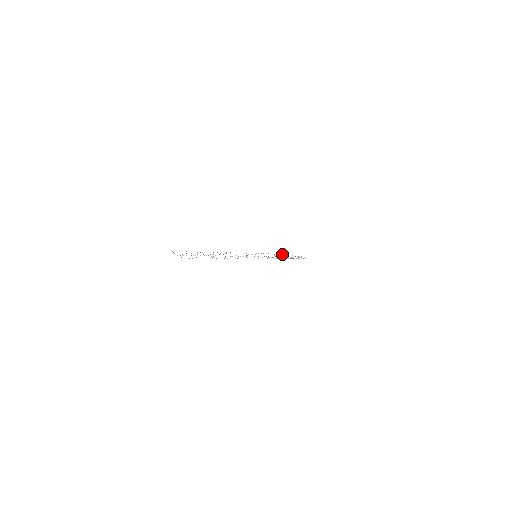
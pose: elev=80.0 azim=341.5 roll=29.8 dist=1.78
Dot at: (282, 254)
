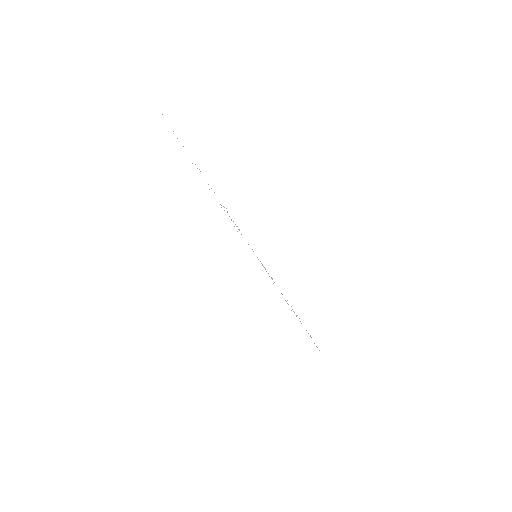
Dot at: occluded
